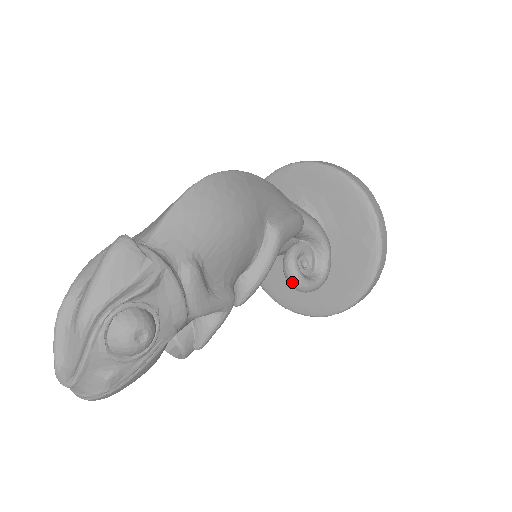
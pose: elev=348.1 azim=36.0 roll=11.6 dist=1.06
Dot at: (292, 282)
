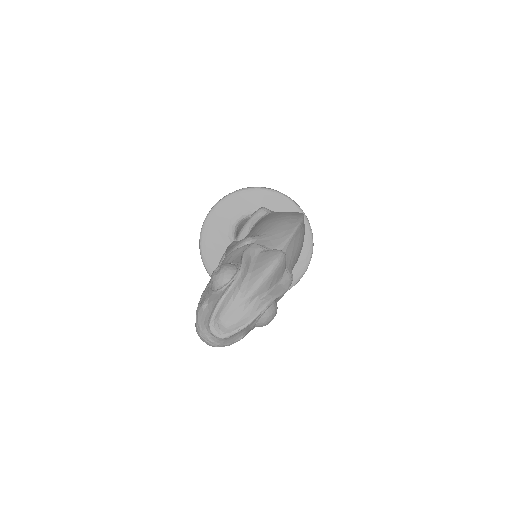
Dot at: occluded
